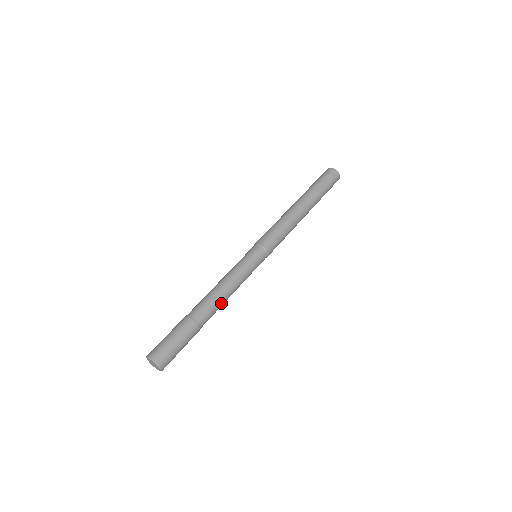
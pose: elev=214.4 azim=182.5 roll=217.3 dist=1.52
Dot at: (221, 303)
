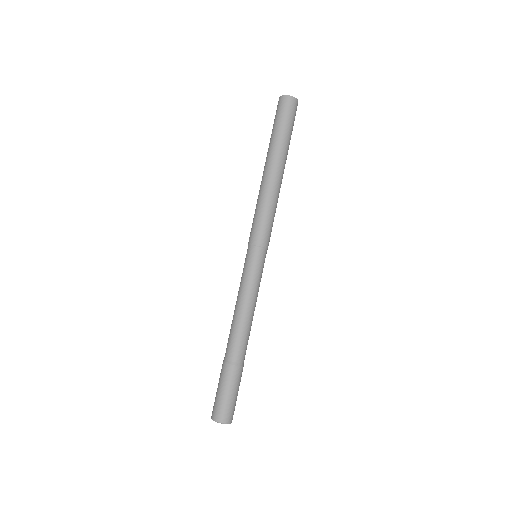
Dot at: (250, 329)
